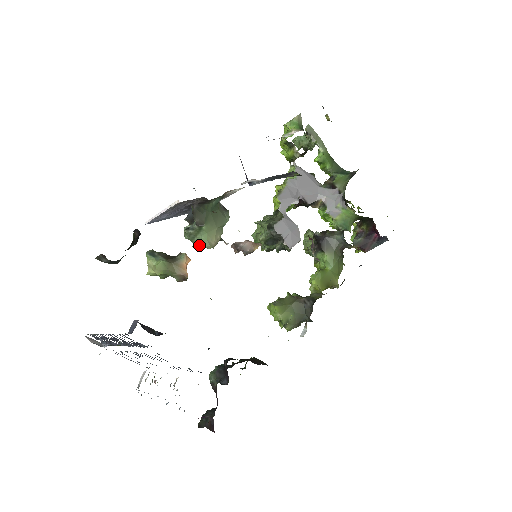
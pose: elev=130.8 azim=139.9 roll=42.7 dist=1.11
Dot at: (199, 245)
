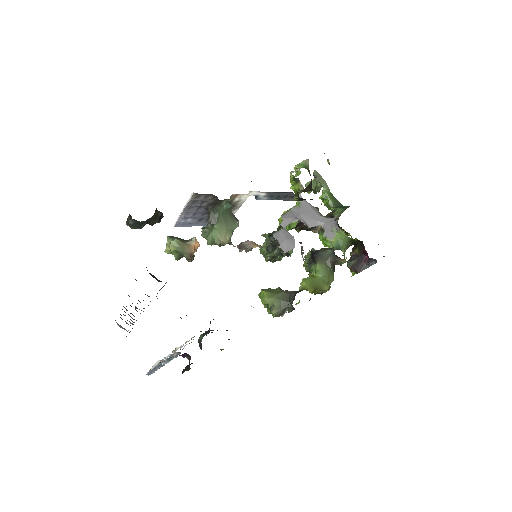
Dot at: occluded
